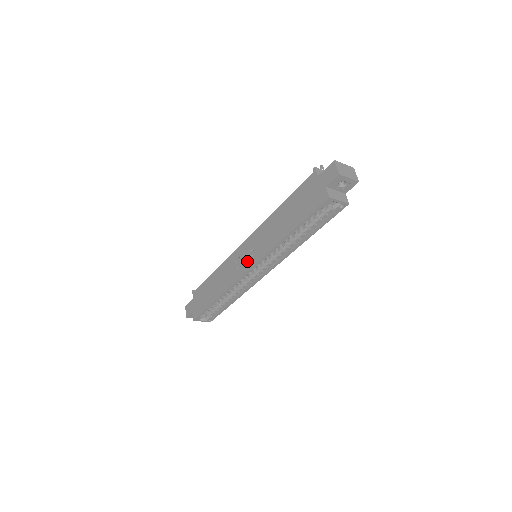
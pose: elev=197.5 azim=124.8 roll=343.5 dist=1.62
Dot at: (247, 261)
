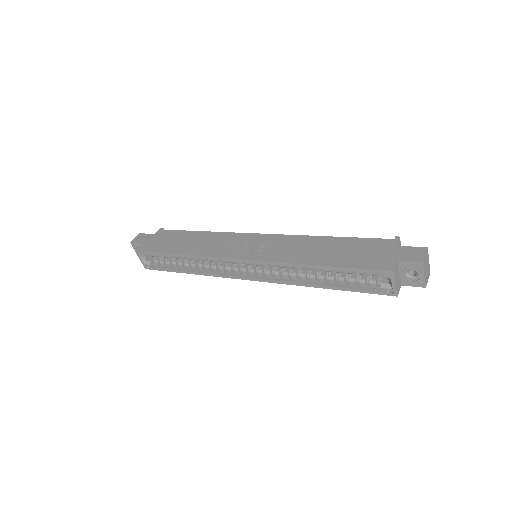
Dot at: (247, 251)
